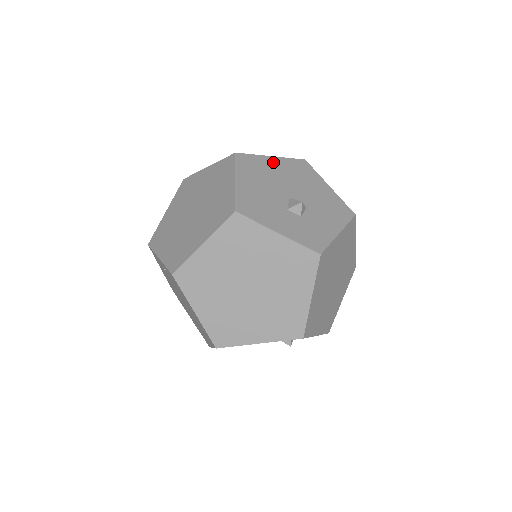
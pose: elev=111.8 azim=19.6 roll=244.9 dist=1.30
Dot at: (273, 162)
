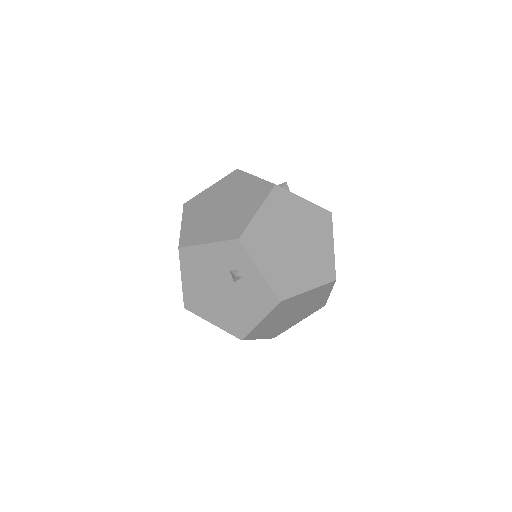
Dot at: occluded
